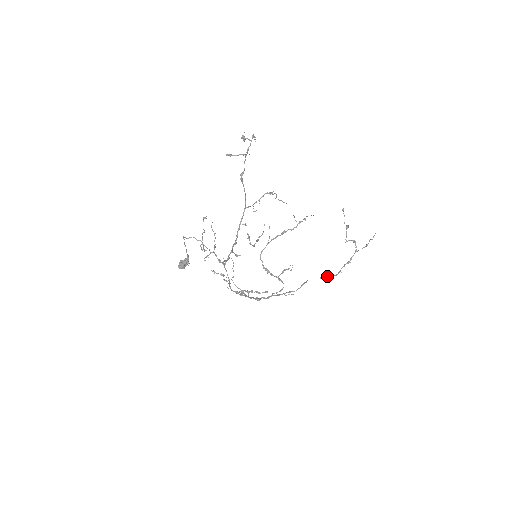
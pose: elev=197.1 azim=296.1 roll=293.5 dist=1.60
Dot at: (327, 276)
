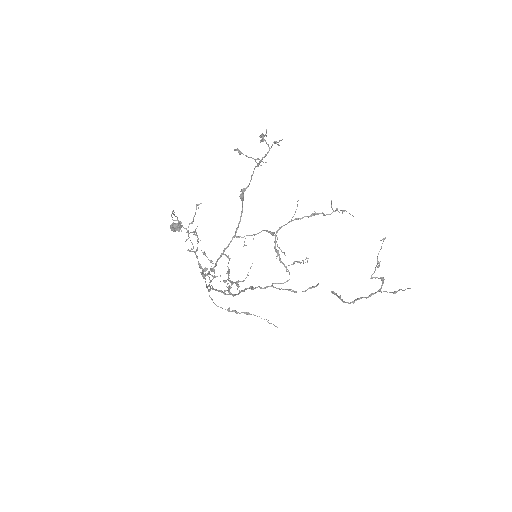
Dot at: occluded
